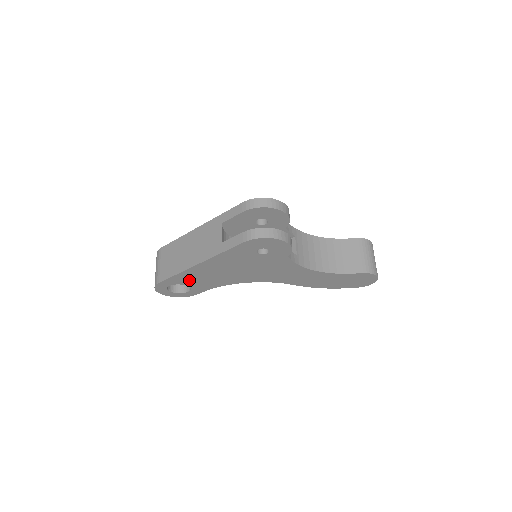
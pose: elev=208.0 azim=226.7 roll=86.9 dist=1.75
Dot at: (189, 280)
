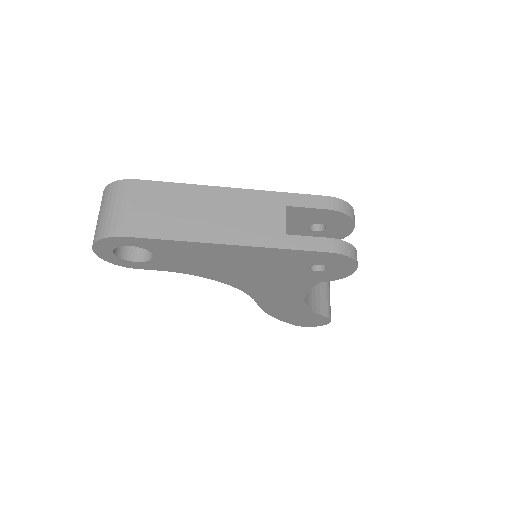
Dot at: (172, 252)
